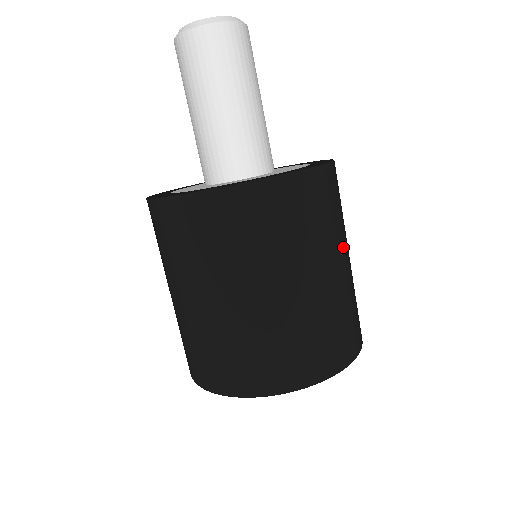
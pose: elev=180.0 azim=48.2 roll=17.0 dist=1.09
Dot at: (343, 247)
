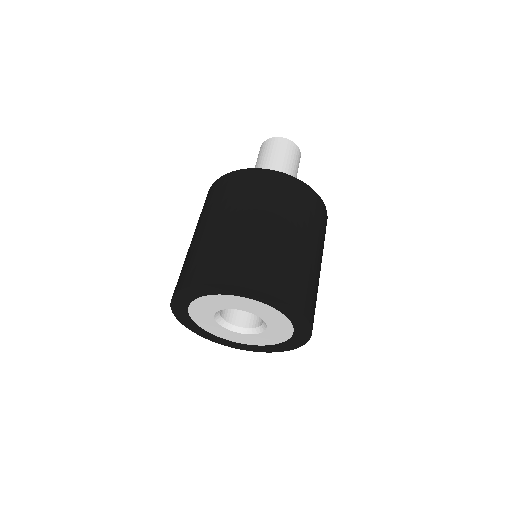
Dot at: (287, 223)
